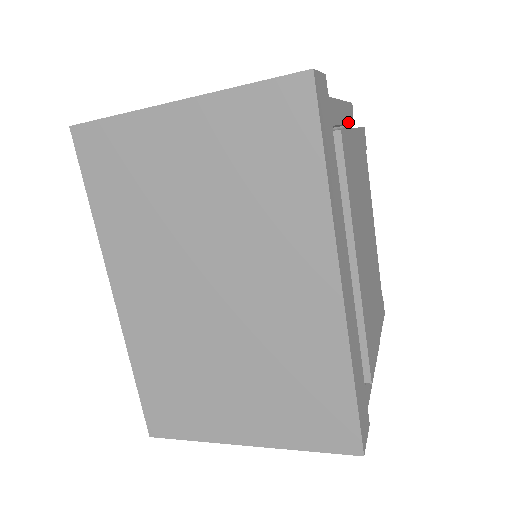
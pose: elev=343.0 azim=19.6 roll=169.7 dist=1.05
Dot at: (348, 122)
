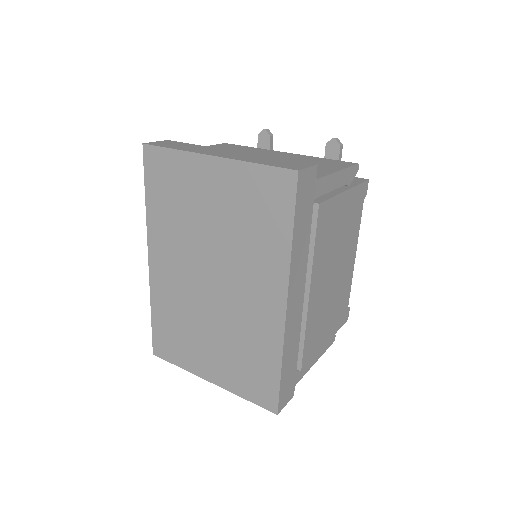
Dot at: (345, 183)
